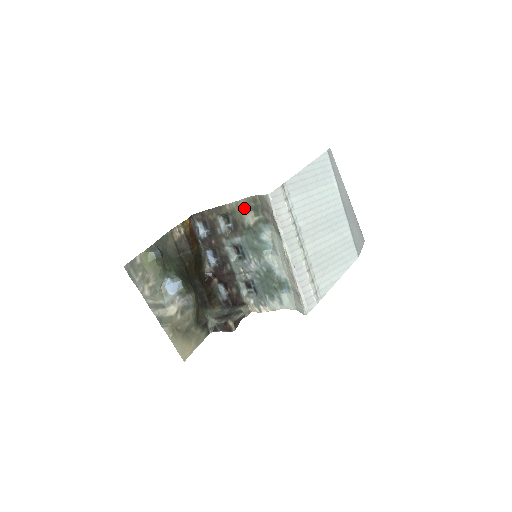
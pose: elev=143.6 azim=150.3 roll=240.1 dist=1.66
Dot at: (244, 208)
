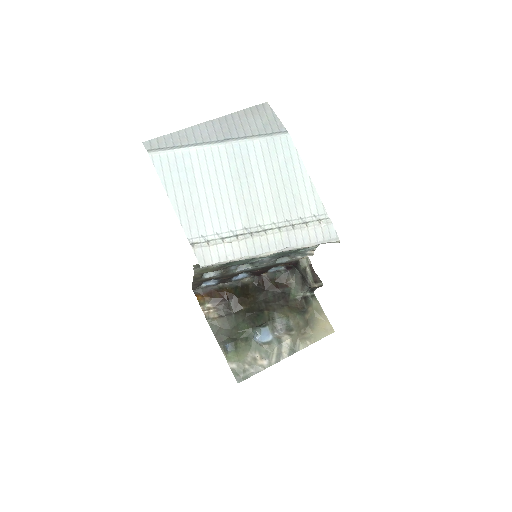
Dot at: (203, 268)
